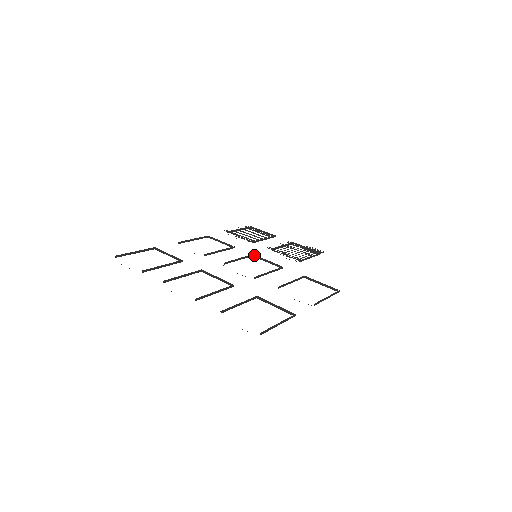
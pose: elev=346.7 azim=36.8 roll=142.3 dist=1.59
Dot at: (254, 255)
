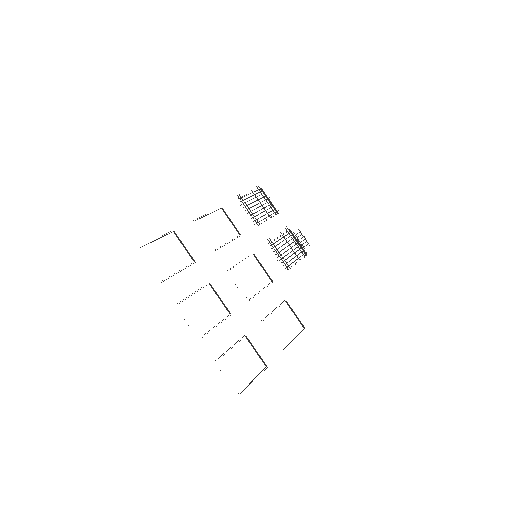
Dot at: occluded
